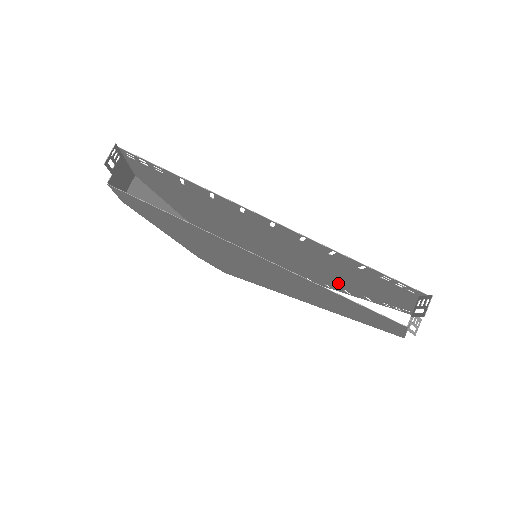
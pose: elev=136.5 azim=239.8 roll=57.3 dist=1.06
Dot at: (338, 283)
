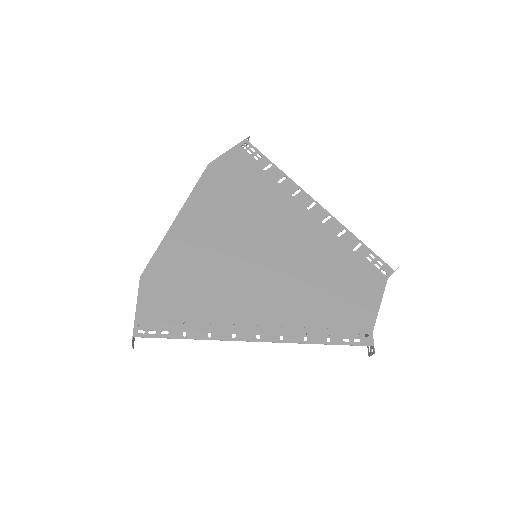
Dot at: (329, 250)
